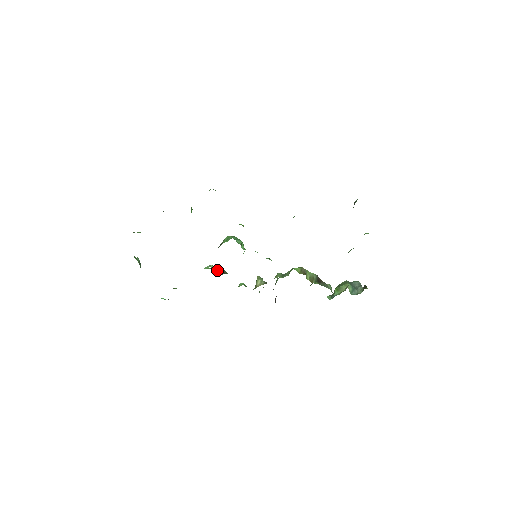
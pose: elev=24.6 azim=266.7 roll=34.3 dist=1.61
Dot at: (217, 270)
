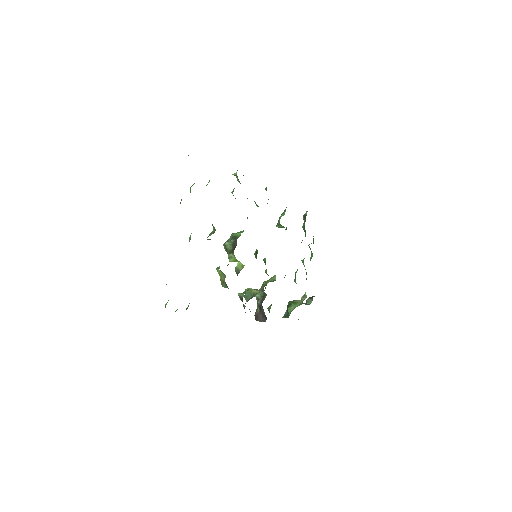
Dot at: occluded
